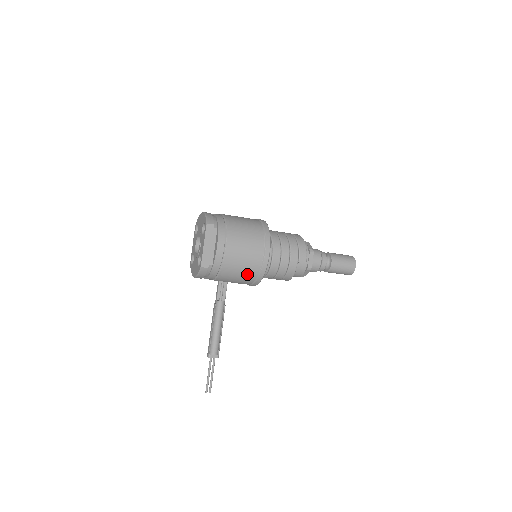
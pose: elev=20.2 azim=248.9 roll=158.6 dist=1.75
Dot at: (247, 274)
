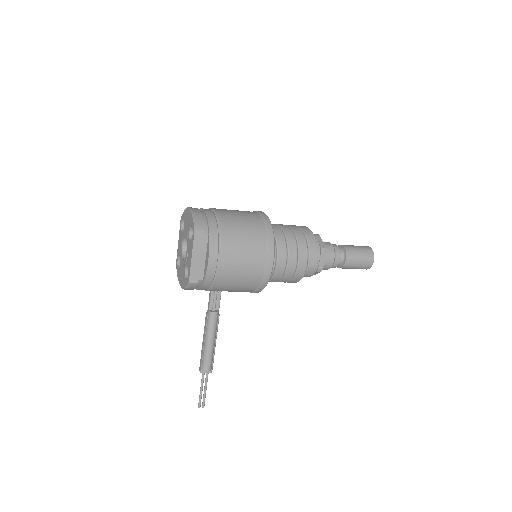
Dot at: (246, 286)
